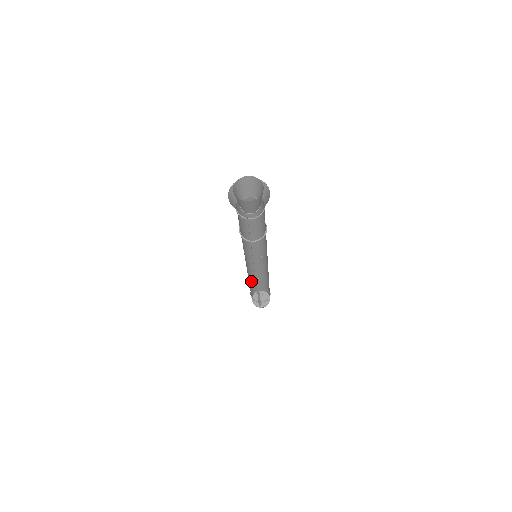
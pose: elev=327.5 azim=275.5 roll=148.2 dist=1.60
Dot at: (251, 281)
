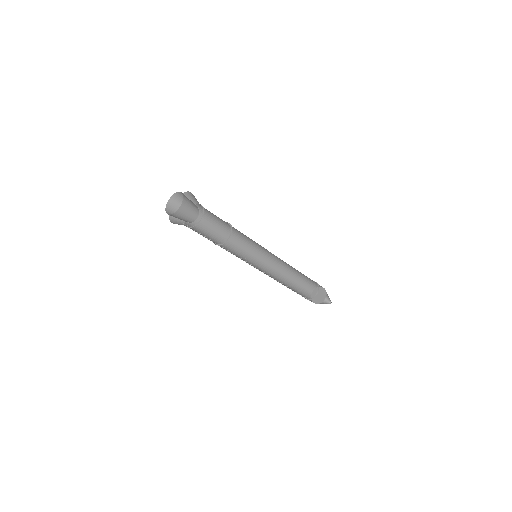
Dot at: (297, 275)
